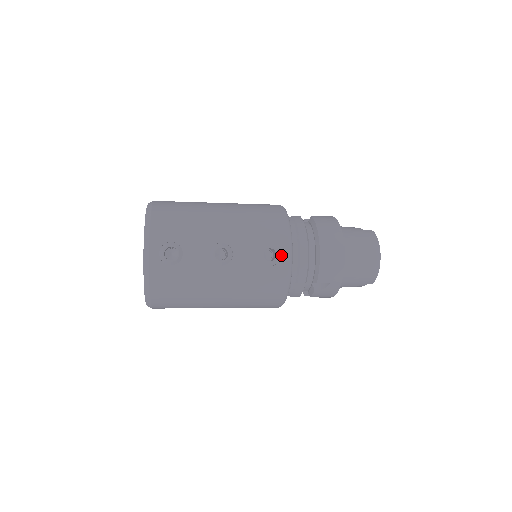
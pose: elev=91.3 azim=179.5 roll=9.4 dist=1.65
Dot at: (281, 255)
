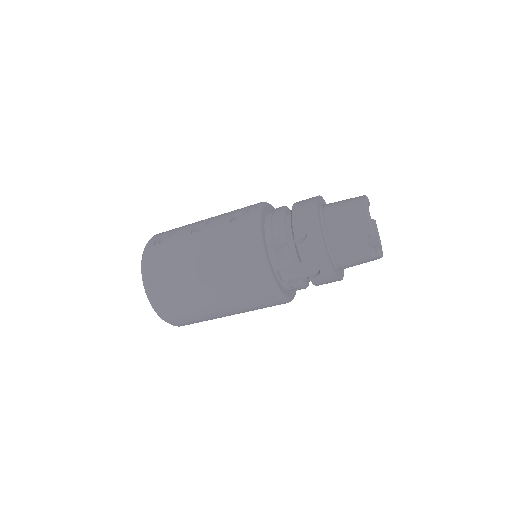
Dot at: (249, 213)
